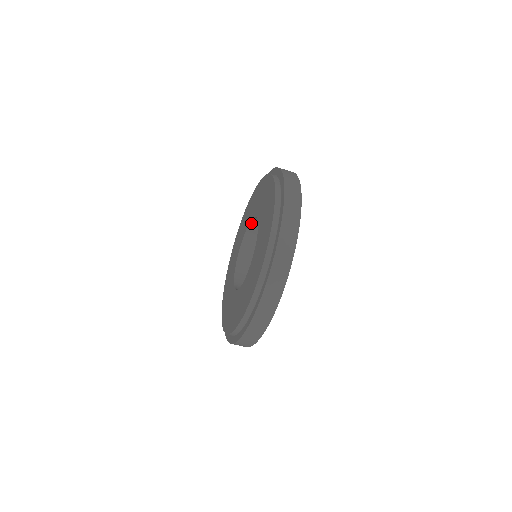
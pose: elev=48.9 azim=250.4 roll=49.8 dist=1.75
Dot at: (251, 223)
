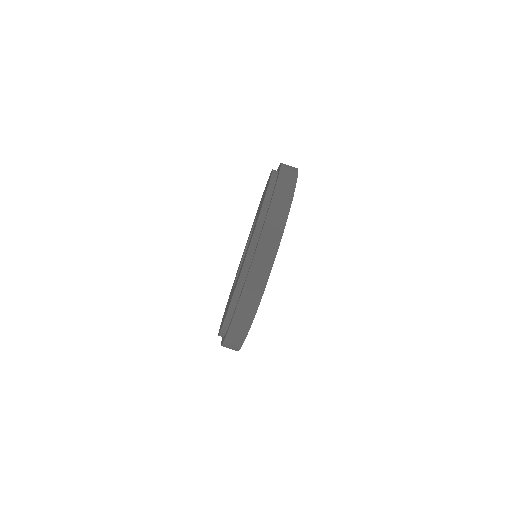
Dot at: occluded
